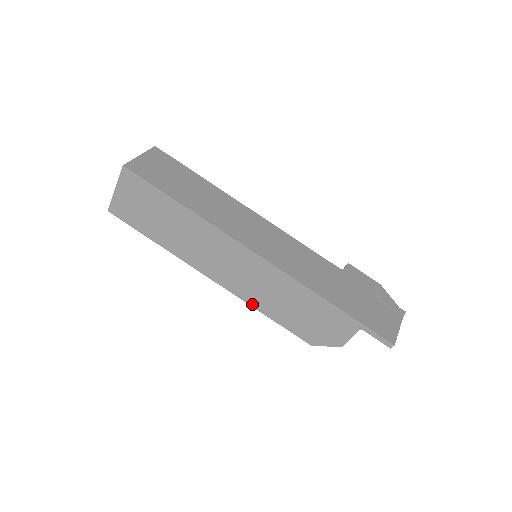
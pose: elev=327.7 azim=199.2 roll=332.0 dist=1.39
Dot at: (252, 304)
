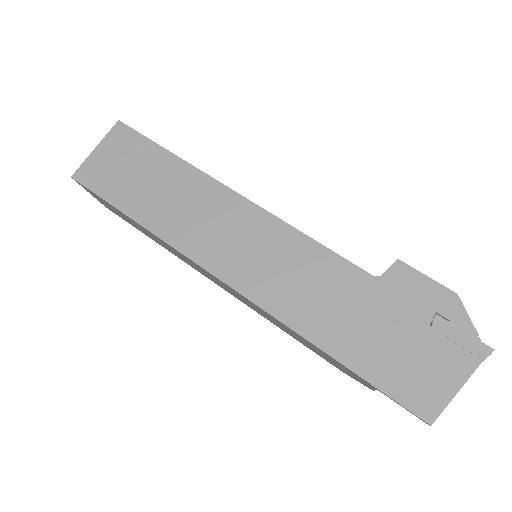
Dot at: (262, 315)
